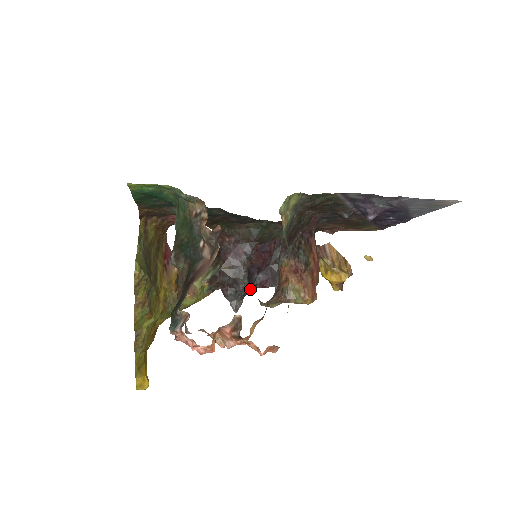
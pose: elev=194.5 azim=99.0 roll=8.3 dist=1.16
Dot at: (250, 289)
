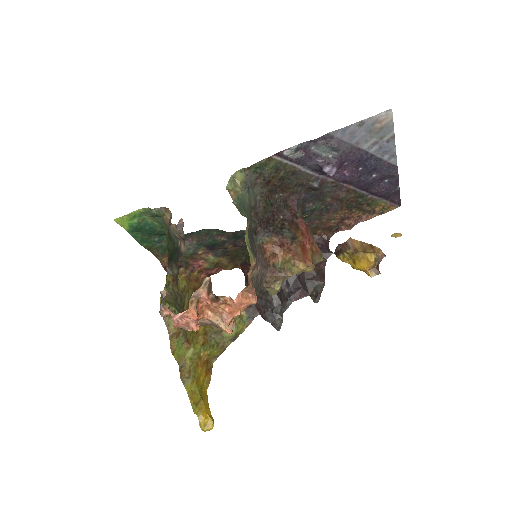
Dot at: (286, 304)
